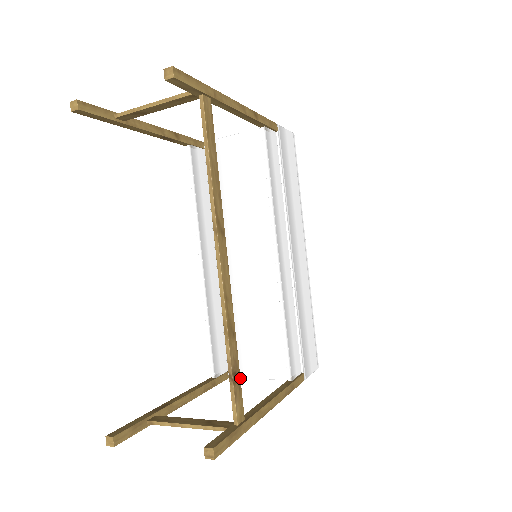
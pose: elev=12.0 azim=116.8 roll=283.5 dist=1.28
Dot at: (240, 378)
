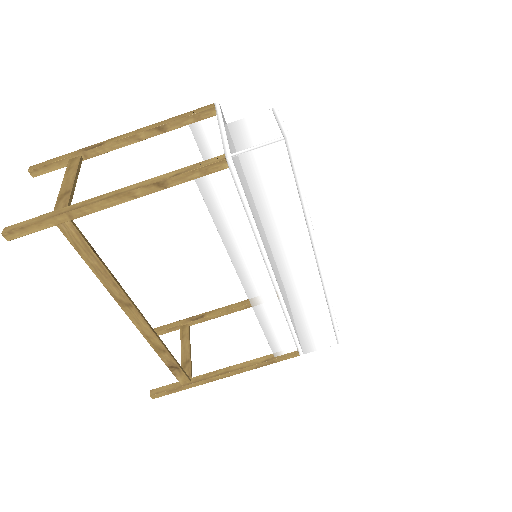
Dot at: occluded
